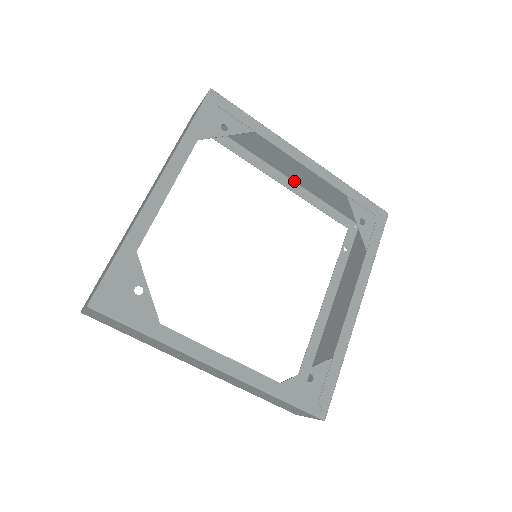
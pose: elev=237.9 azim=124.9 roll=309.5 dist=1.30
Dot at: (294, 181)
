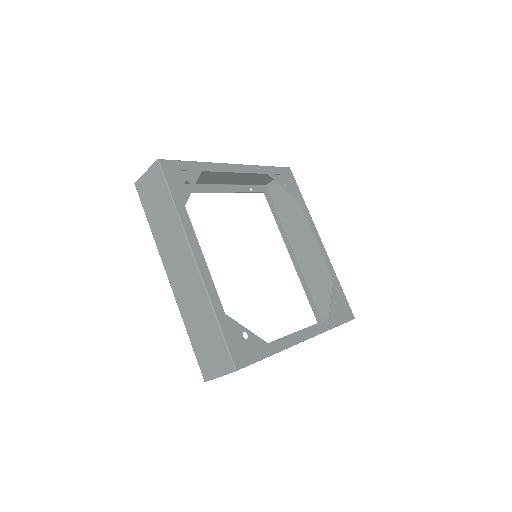
Dot at: (300, 265)
